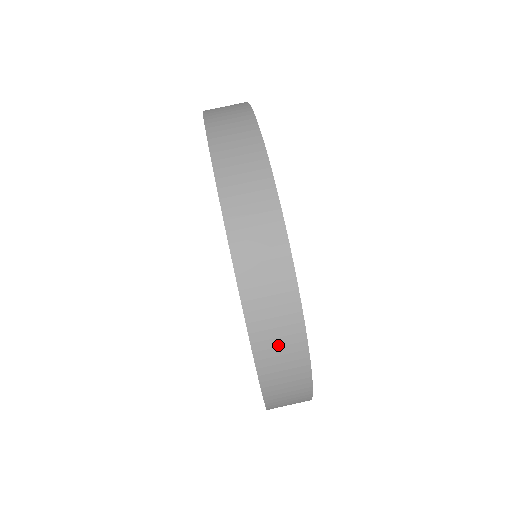
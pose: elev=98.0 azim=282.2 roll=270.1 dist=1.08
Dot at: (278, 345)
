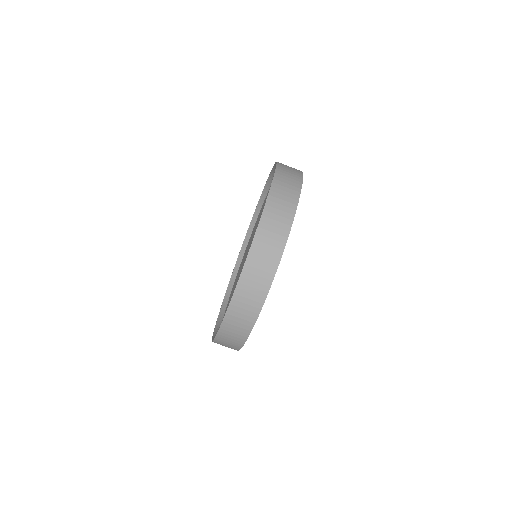
Dot at: (248, 297)
